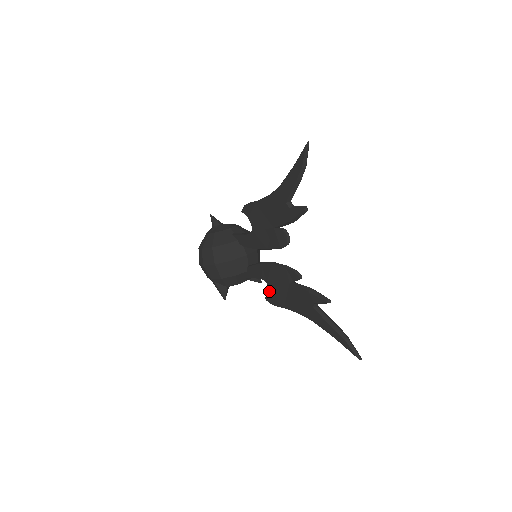
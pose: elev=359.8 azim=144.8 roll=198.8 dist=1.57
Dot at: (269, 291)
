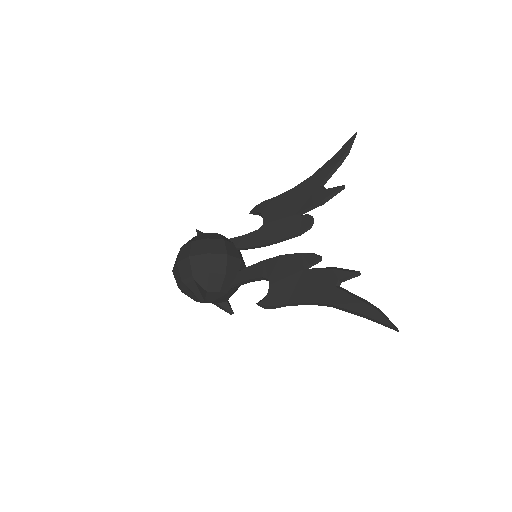
Dot at: (269, 288)
